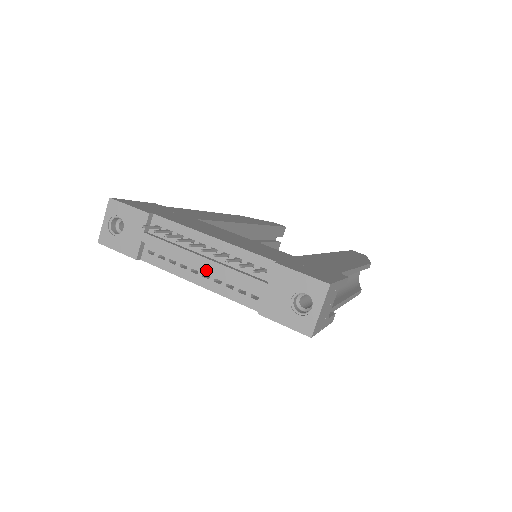
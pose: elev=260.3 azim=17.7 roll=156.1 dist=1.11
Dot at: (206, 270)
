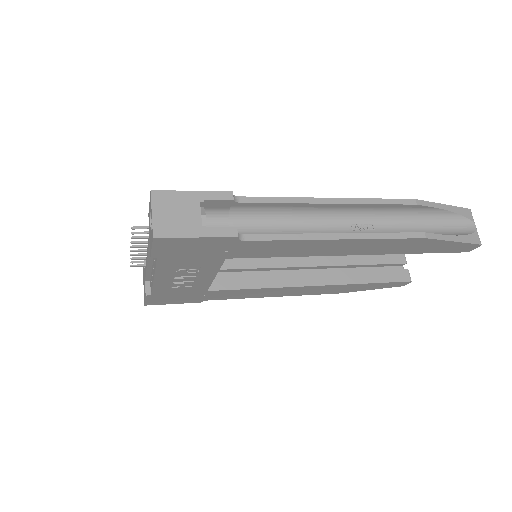
Dot at: (153, 264)
